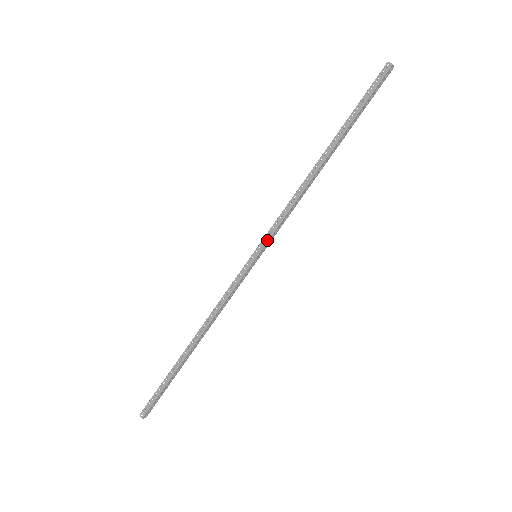
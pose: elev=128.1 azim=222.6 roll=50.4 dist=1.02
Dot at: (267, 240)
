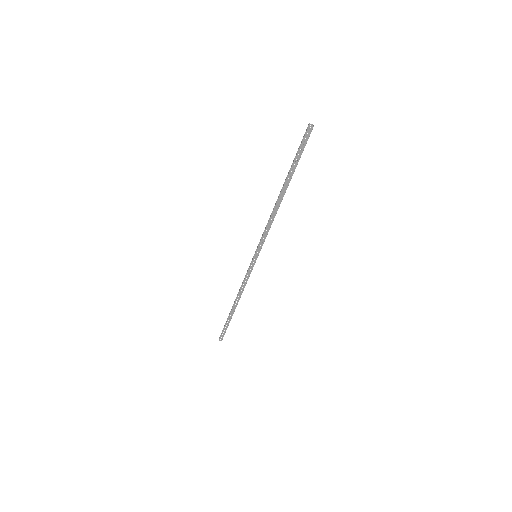
Dot at: (261, 248)
